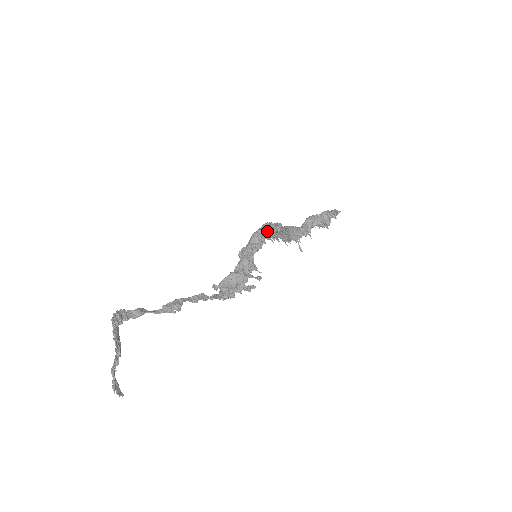
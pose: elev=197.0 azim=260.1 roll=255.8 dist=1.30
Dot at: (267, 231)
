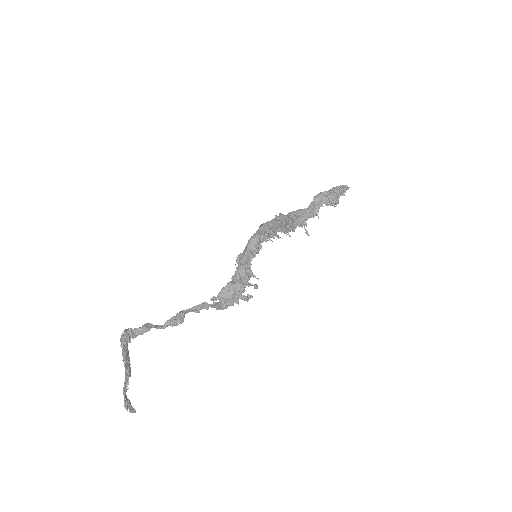
Dot at: (264, 234)
